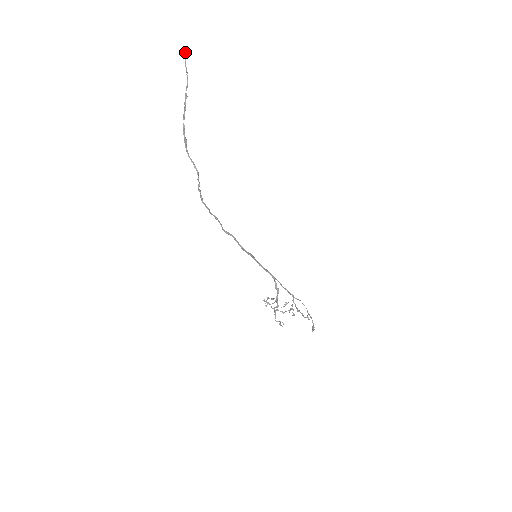
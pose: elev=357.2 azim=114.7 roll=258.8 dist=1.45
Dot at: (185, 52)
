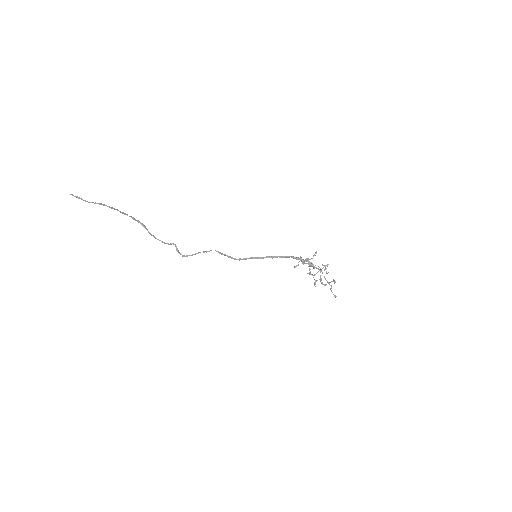
Dot at: occluded
